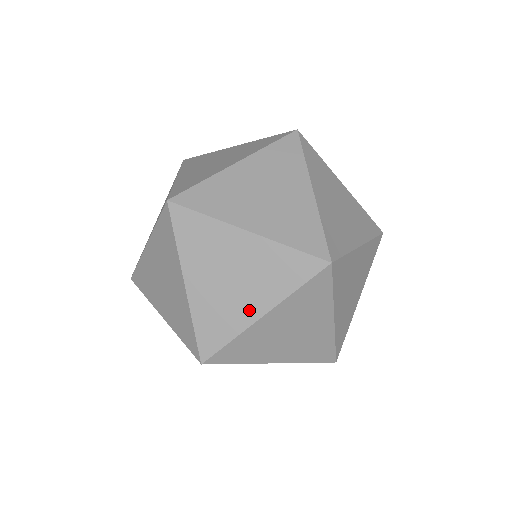
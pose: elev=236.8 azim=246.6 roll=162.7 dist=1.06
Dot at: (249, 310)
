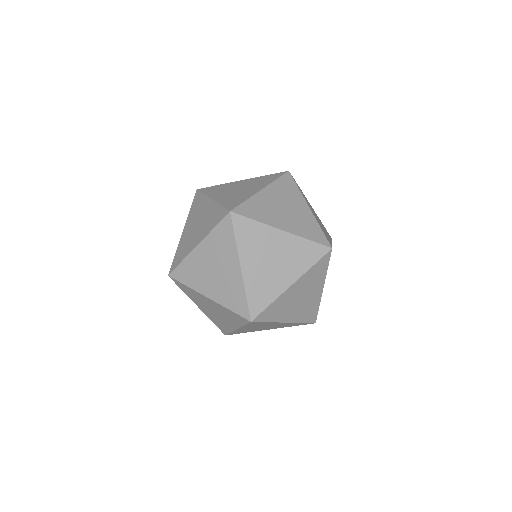
Dot at: (283, 281)
